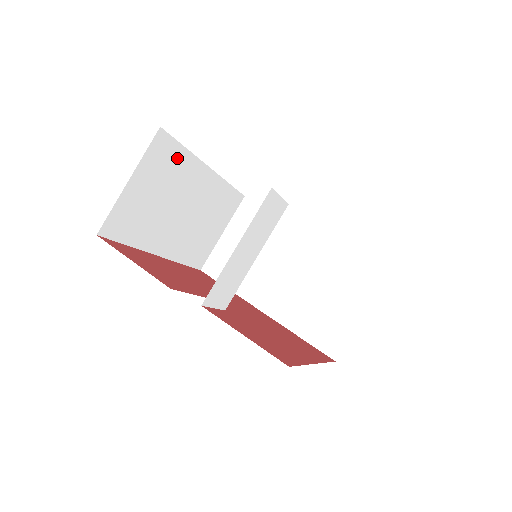
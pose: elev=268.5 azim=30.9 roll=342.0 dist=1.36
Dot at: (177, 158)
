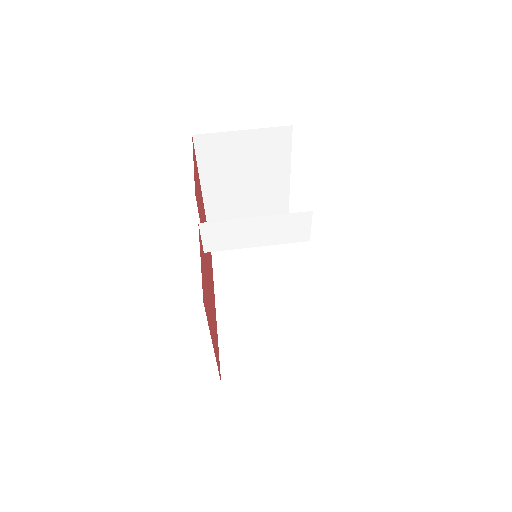
Dot at: (280, 156)
